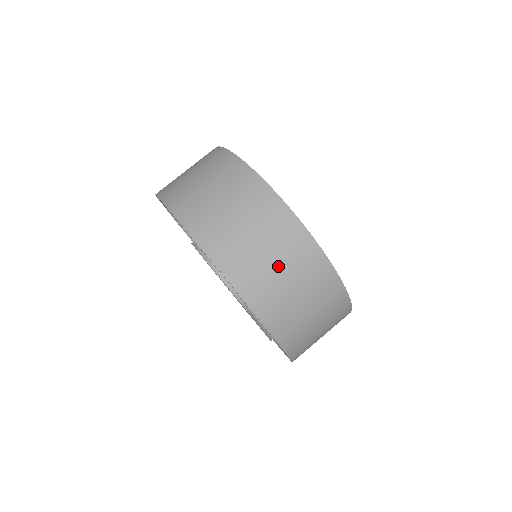
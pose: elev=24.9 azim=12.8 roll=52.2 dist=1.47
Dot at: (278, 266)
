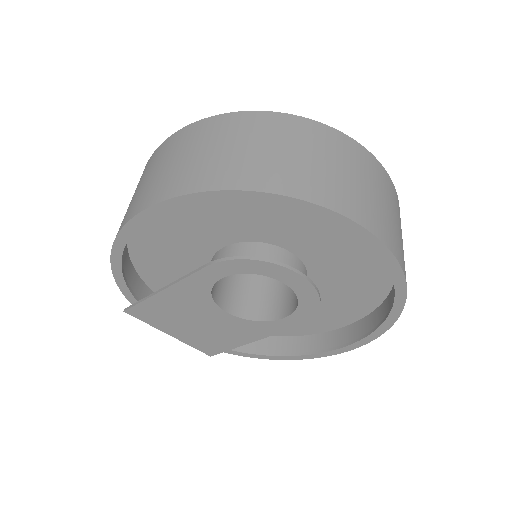
Dot at: occluded
